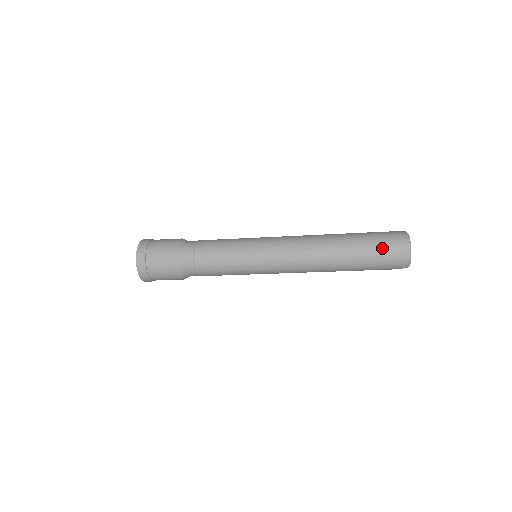
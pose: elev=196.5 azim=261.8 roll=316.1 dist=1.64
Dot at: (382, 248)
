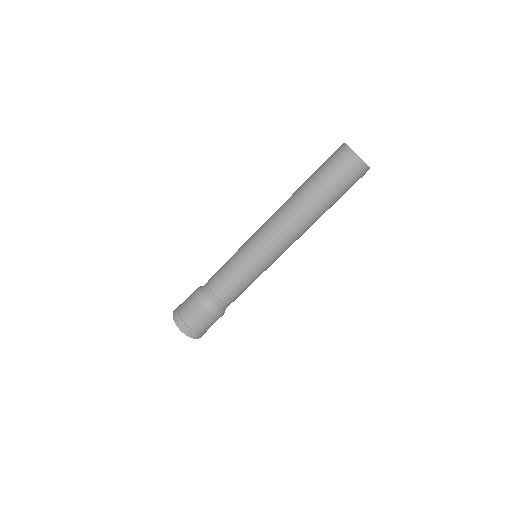
Dot at: occluded
